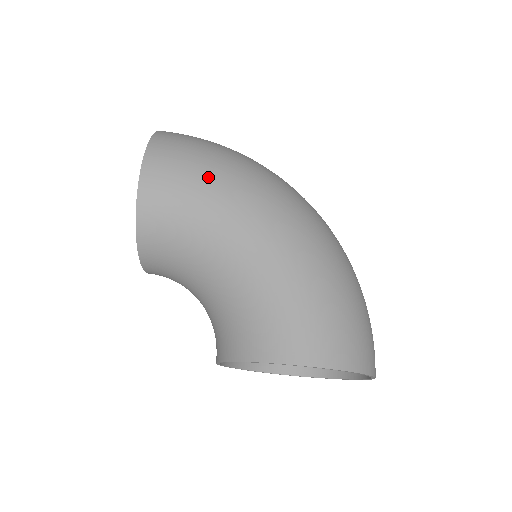
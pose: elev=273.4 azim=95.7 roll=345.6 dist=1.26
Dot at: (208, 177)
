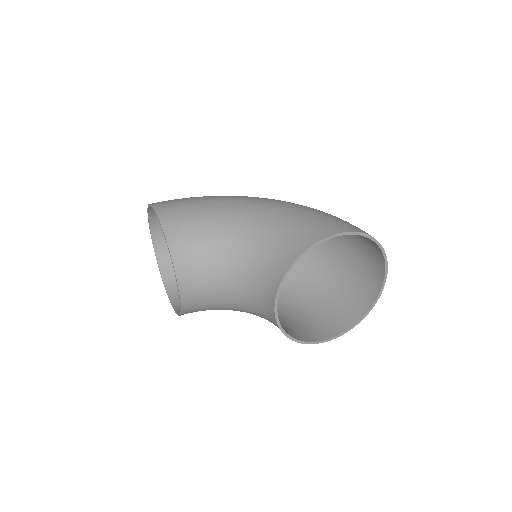
Dot at: (202, 199)
